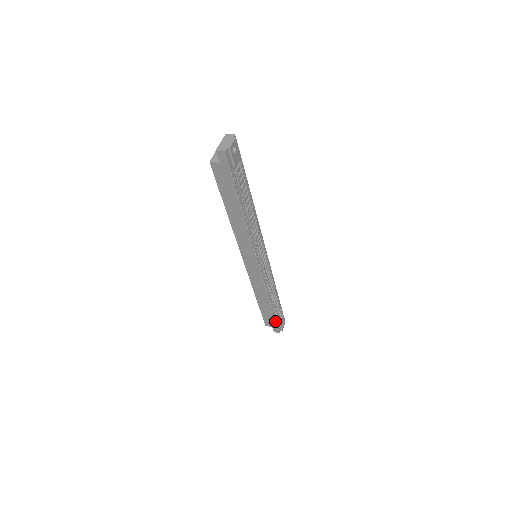
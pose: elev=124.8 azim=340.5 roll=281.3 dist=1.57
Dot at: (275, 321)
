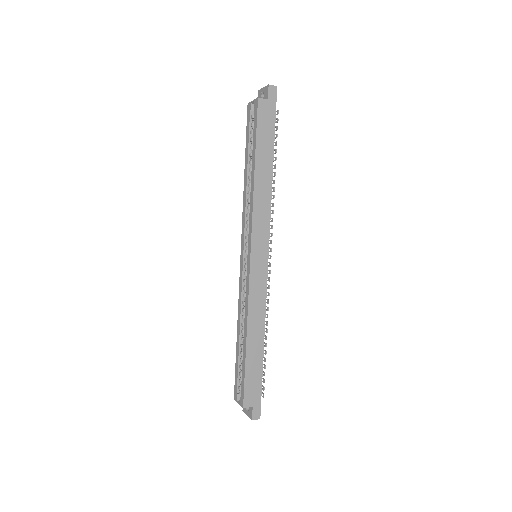
Dot at: (264, 381)
